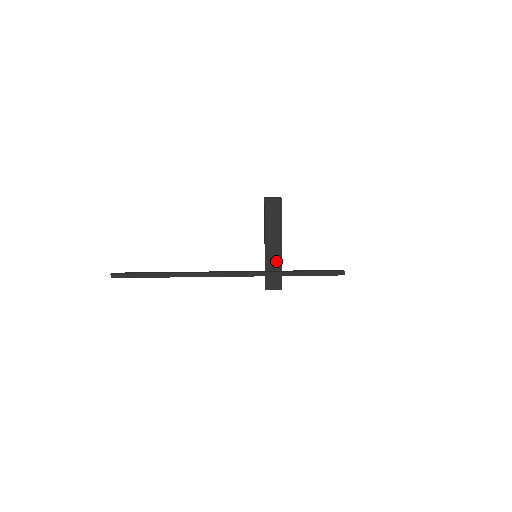
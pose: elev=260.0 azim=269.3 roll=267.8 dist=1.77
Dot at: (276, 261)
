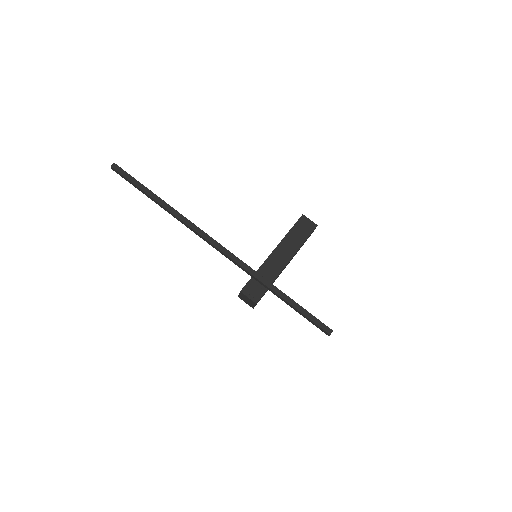
Dot at: (272, 272)
